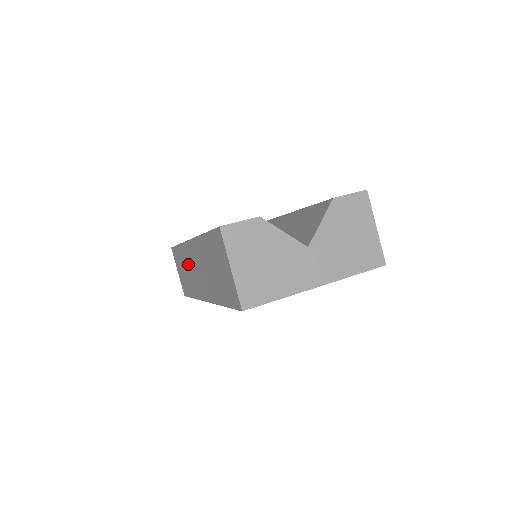
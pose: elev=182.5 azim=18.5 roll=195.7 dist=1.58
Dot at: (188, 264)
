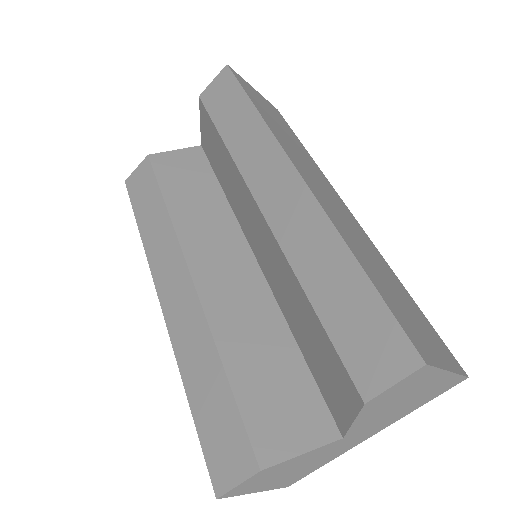
Dot at: occluded
